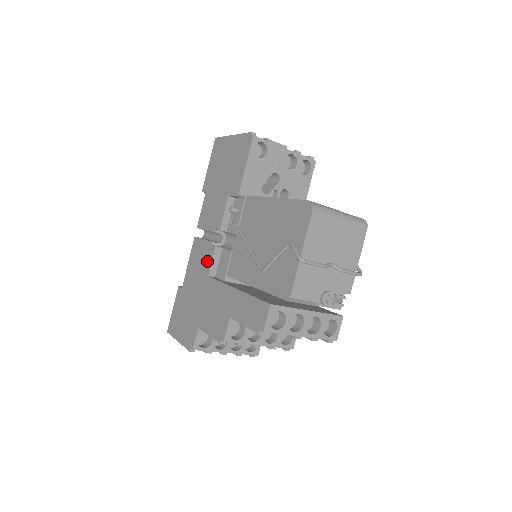
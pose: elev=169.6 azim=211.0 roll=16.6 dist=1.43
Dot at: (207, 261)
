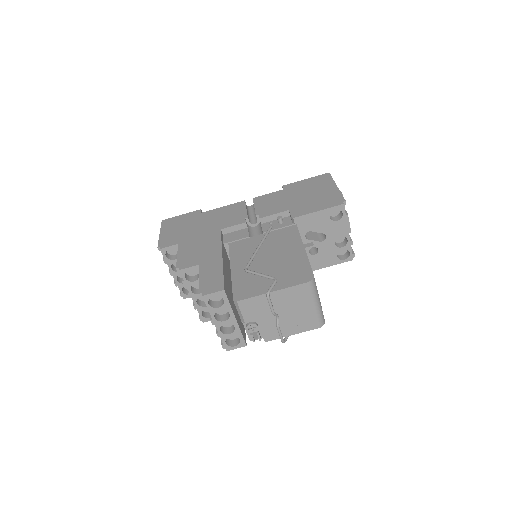
Dot at: (231, 222)
